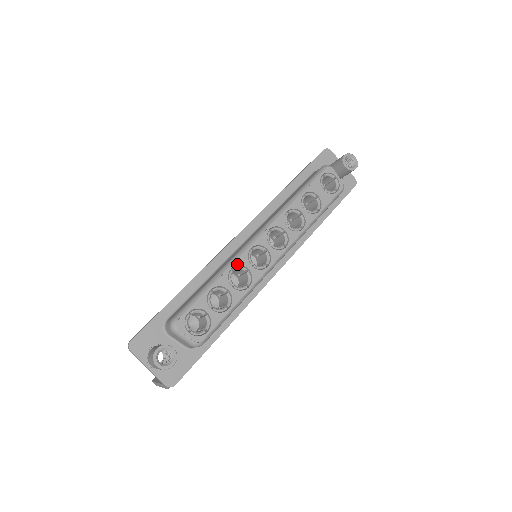
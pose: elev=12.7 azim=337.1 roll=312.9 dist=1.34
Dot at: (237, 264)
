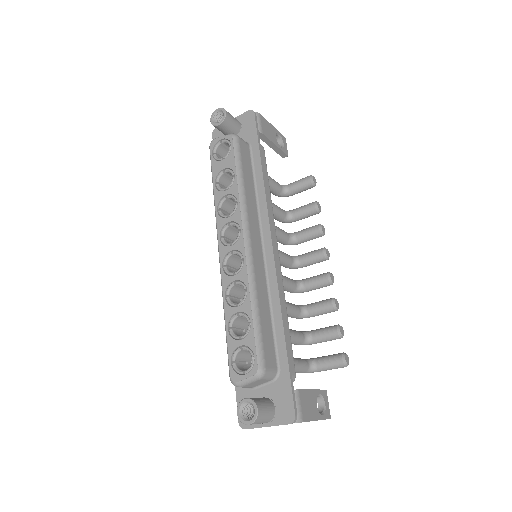
Dot at: (225, 289)
